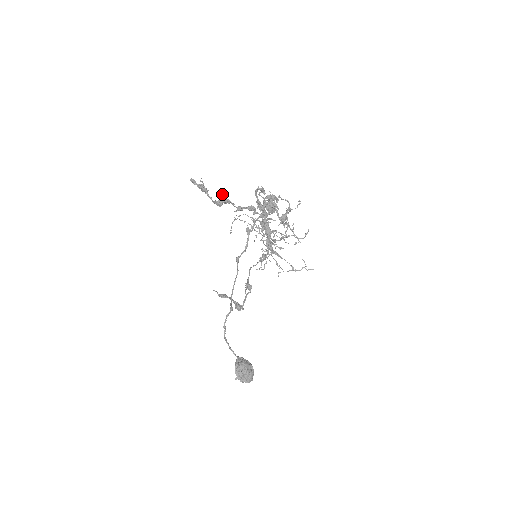
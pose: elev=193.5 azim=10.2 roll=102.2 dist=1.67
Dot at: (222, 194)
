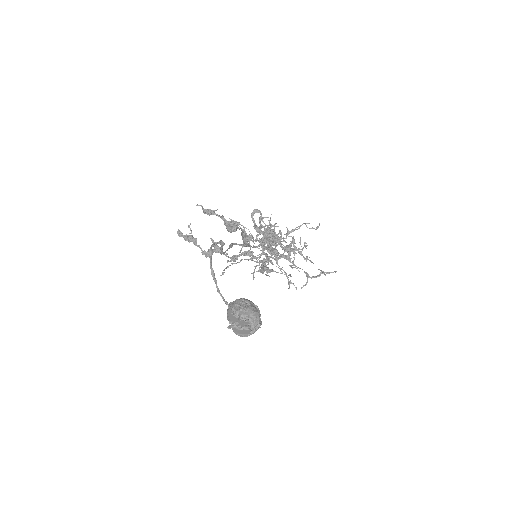
Dot at: (213, 241)
